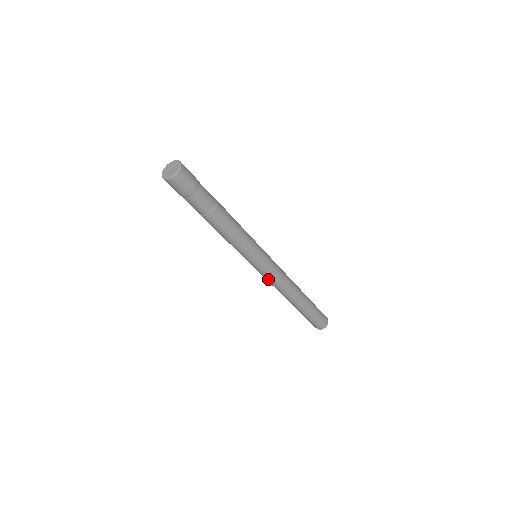
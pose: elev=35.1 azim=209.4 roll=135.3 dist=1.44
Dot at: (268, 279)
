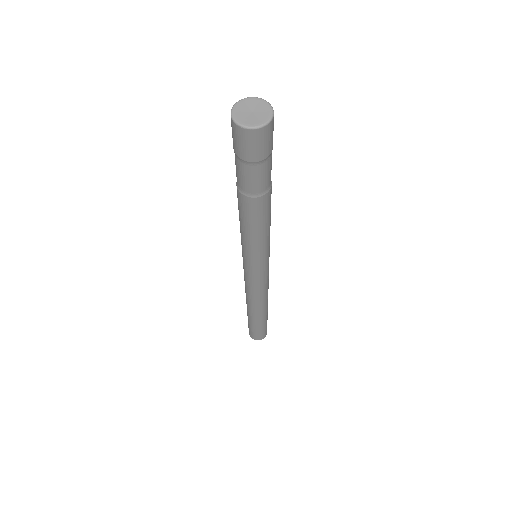
Dot at: (253, 286)
